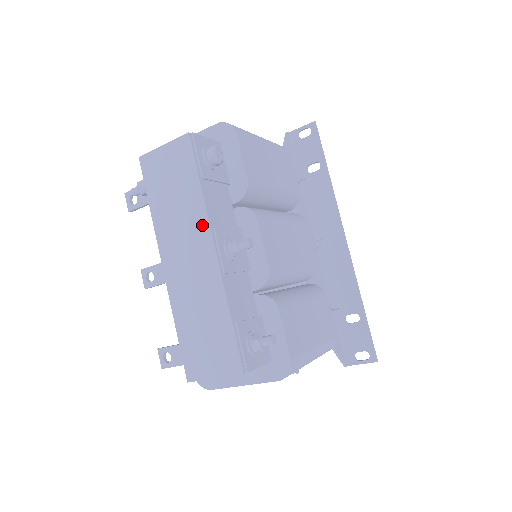
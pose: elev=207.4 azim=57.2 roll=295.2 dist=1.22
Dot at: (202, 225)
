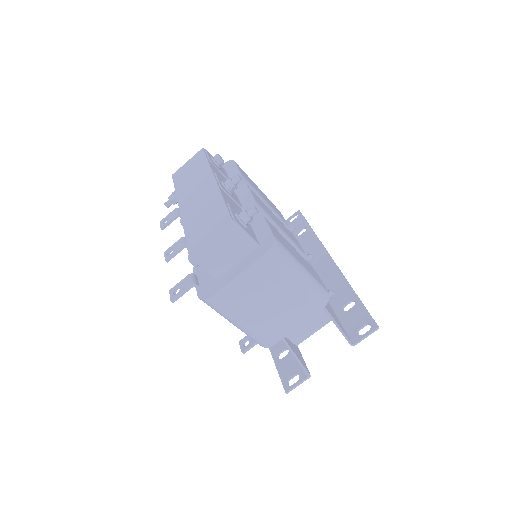
Dot at: (207, 174)
